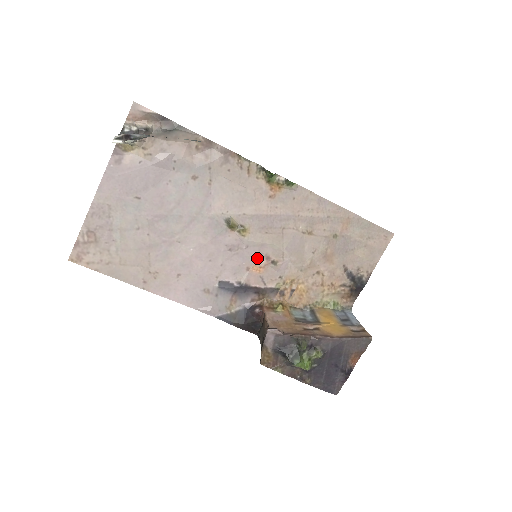
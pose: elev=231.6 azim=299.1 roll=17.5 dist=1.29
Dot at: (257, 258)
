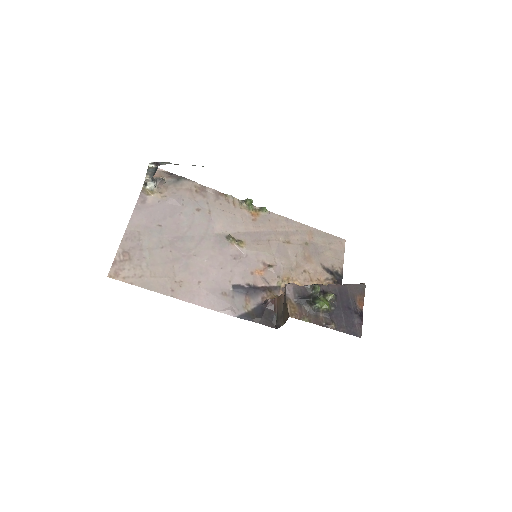
Dot at: (256, 264)
